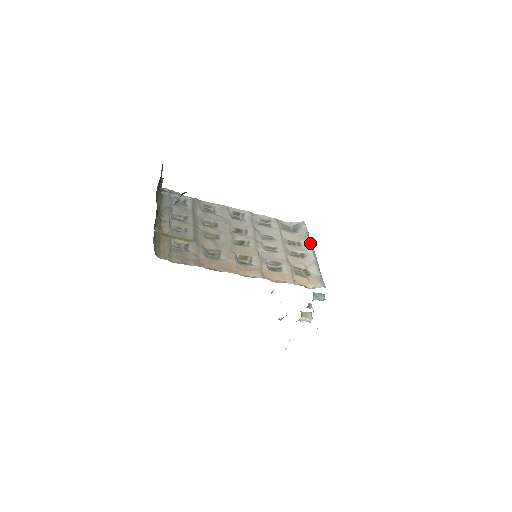
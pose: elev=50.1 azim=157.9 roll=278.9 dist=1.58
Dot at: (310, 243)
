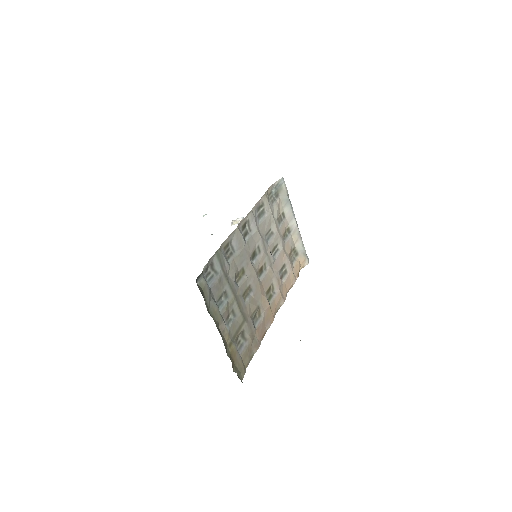
Dot at: (292, 210)
